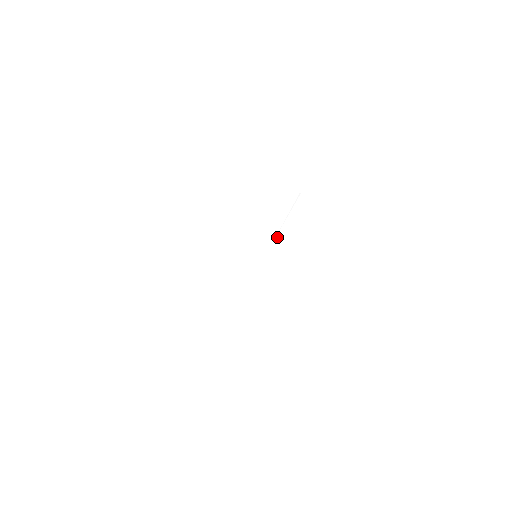
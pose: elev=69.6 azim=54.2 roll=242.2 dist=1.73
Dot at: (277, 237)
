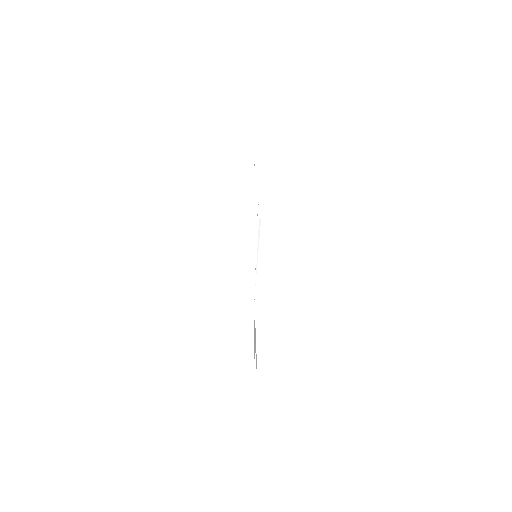
Dot at: occluded
